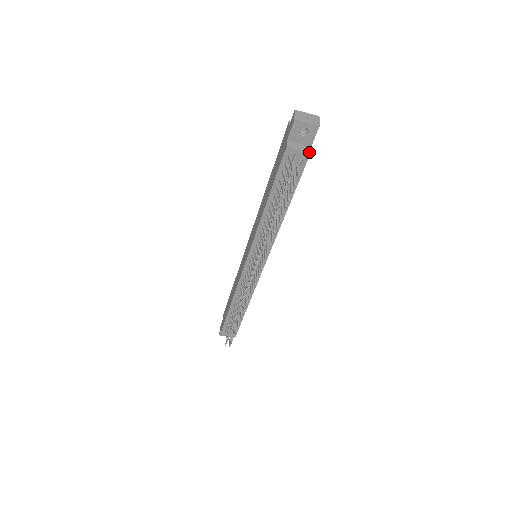
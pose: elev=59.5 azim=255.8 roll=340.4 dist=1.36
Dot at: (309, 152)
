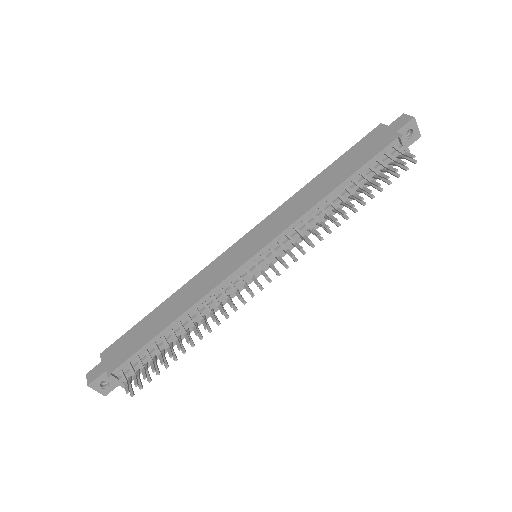
Dot at: occluded
